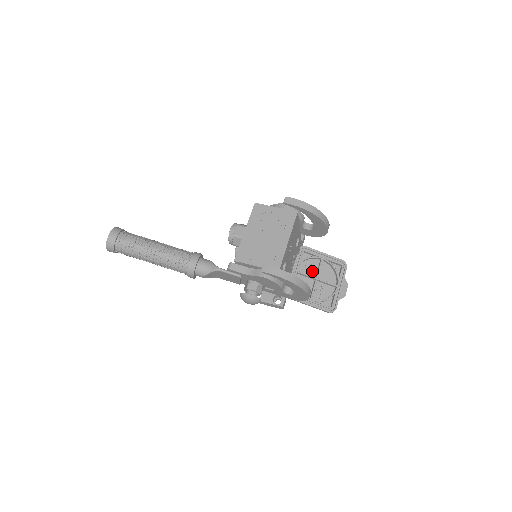
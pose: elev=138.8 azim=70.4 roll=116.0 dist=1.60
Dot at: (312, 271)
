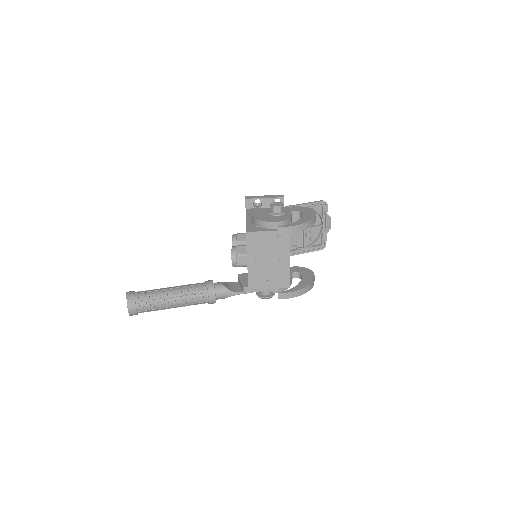
Dot at: occluded
